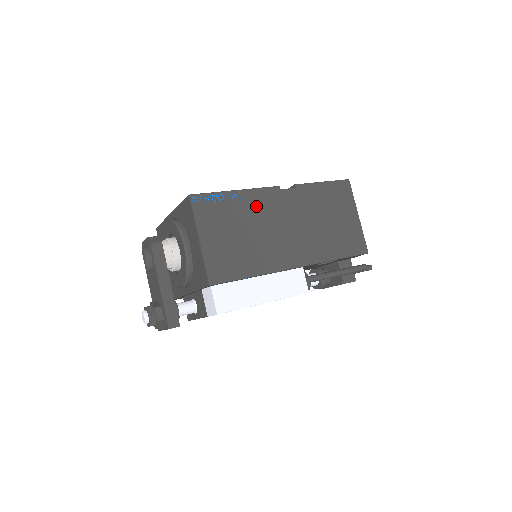
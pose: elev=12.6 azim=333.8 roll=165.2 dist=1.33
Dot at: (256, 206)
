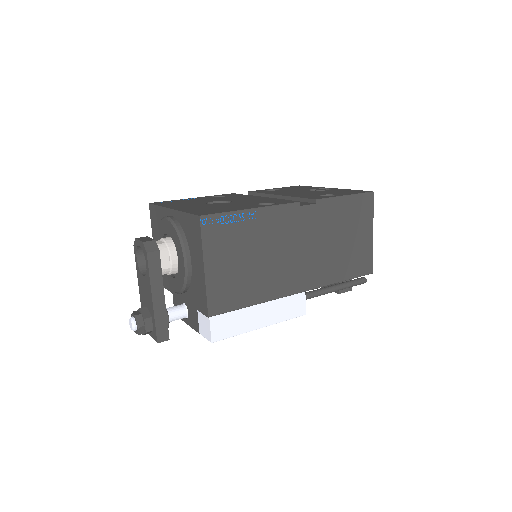
Dot at: (271, 227)
